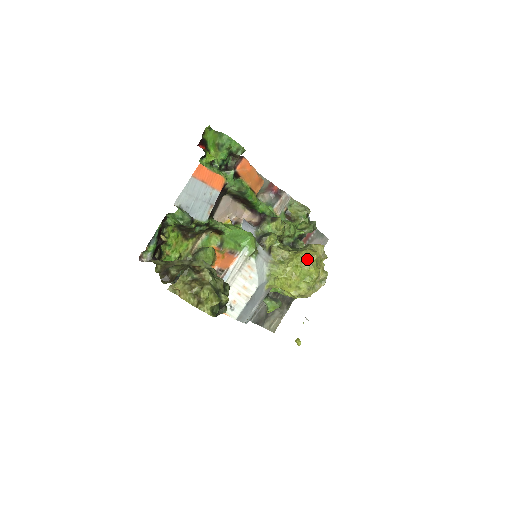
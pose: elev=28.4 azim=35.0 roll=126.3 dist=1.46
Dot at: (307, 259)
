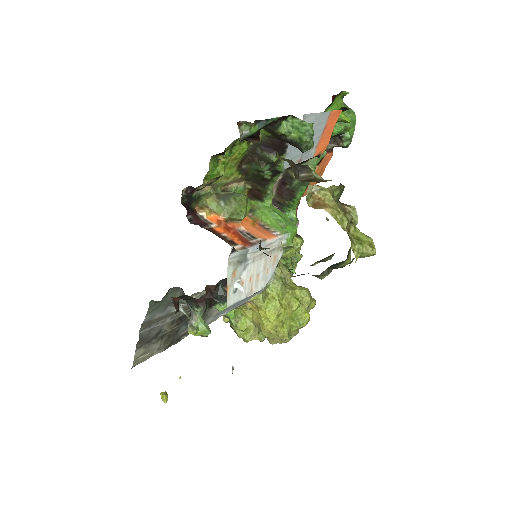
Dot at: (310, 300)
